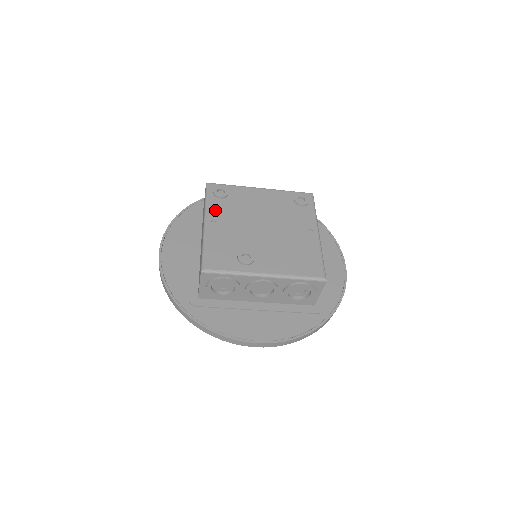
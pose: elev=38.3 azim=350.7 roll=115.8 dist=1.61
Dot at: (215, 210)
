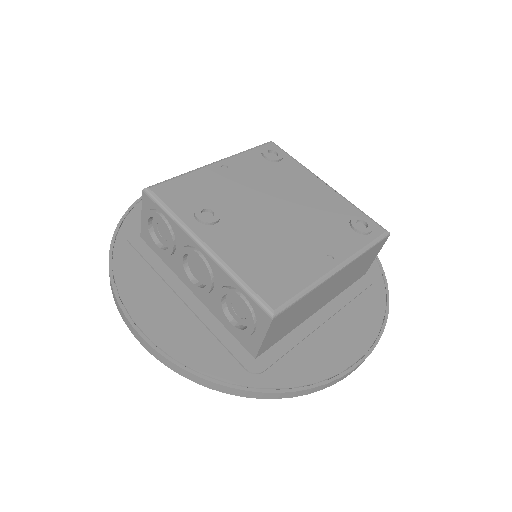
Dot at: (243, 161)
